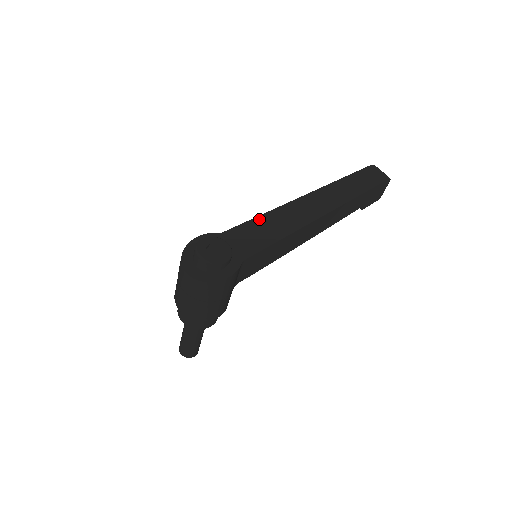
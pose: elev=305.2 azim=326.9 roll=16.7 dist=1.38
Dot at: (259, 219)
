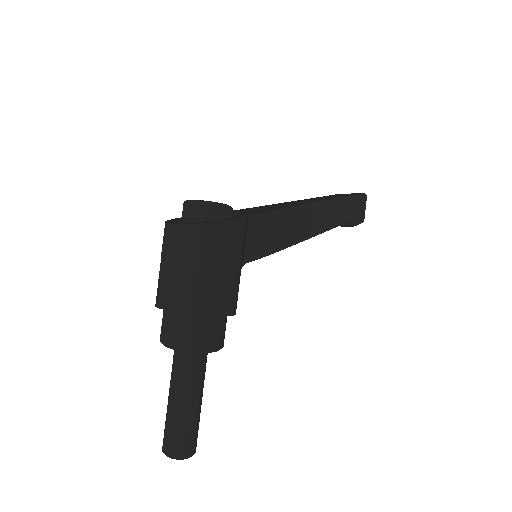
Dot at: (250, 208)
